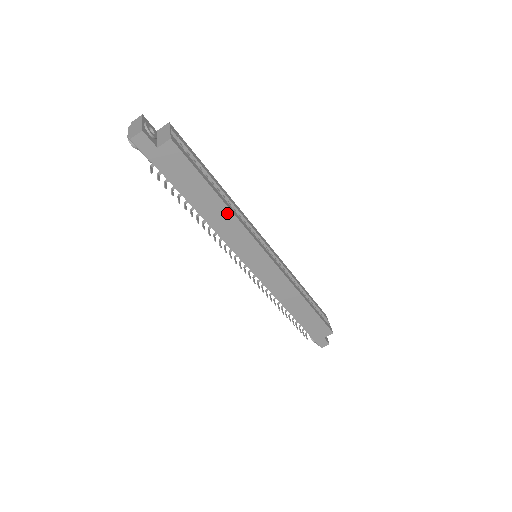
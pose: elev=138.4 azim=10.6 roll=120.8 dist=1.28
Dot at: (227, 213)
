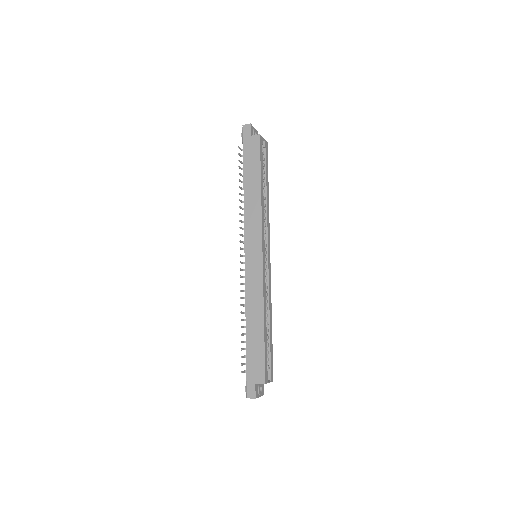
Dot at: (258, 198)
